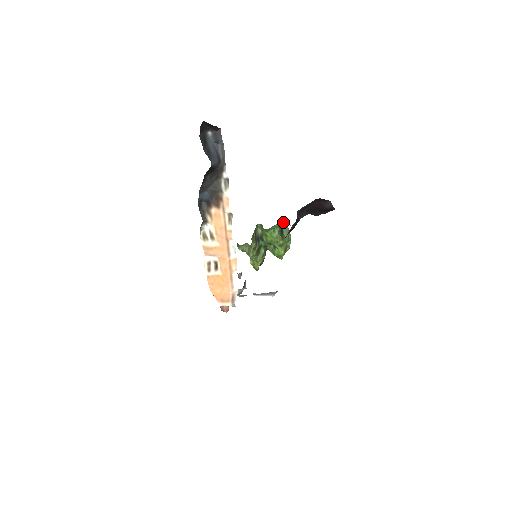
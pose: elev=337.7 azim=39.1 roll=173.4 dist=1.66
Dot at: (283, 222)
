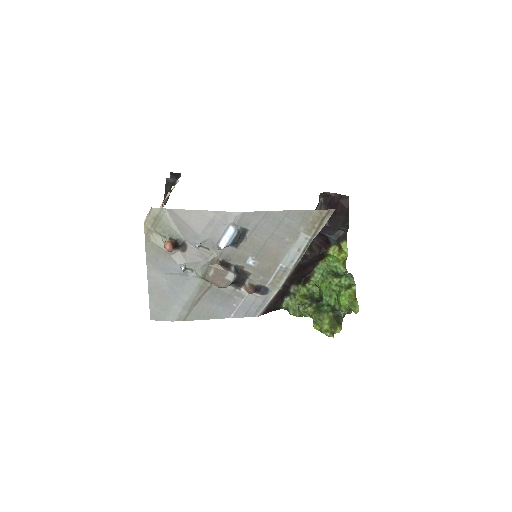
Dot at: (332, 265)
